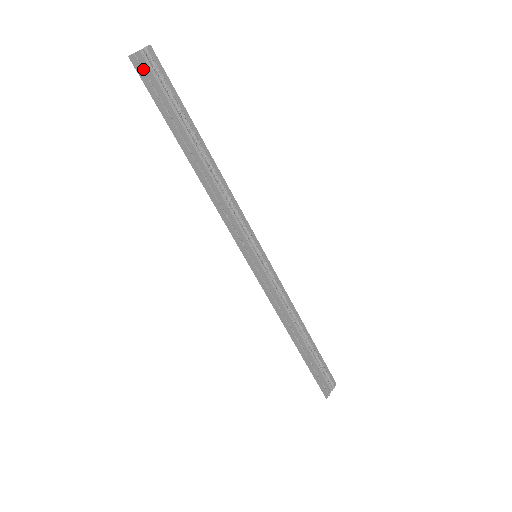
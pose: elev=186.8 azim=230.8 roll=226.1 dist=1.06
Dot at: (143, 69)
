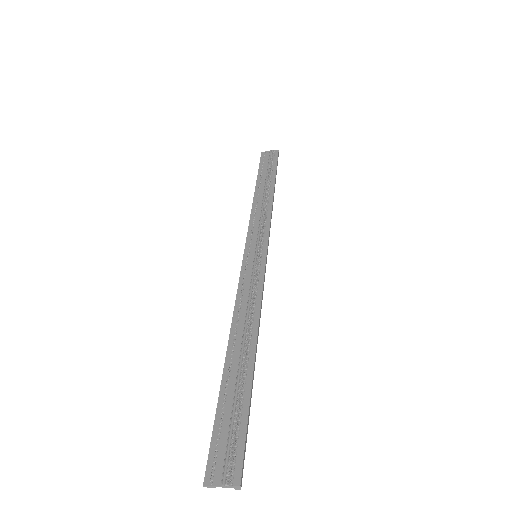
Dot at: (264, 156)
